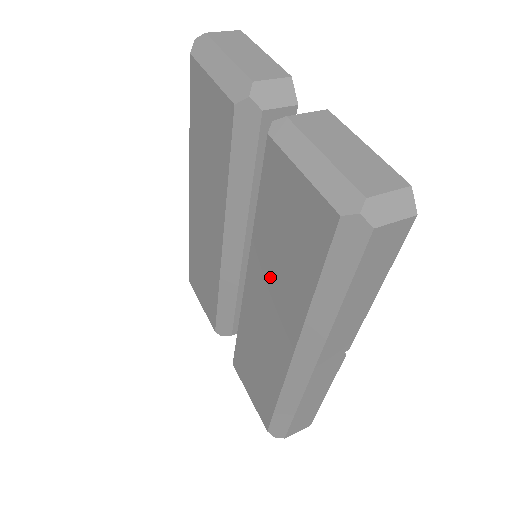
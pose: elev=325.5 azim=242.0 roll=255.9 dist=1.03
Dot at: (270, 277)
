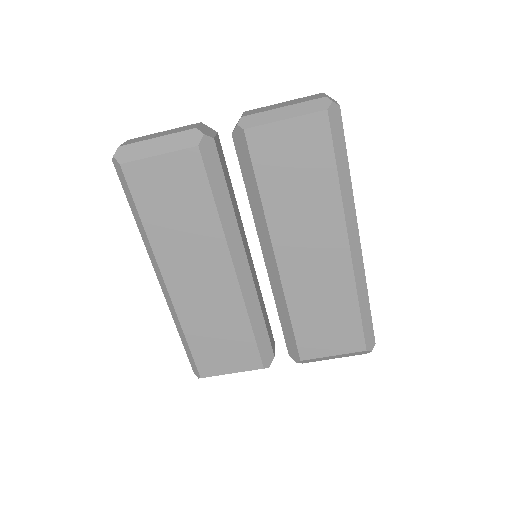
Dot at: (298, 219)
